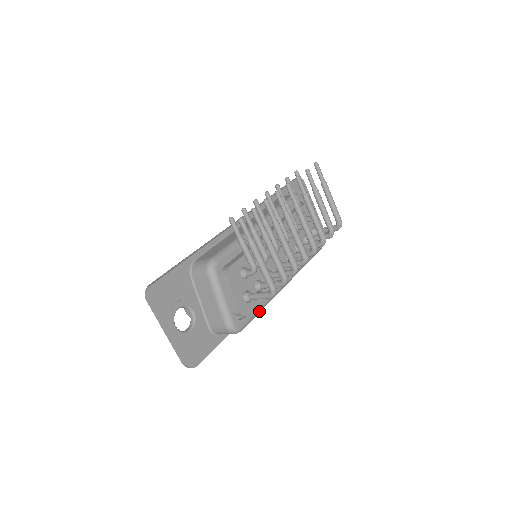
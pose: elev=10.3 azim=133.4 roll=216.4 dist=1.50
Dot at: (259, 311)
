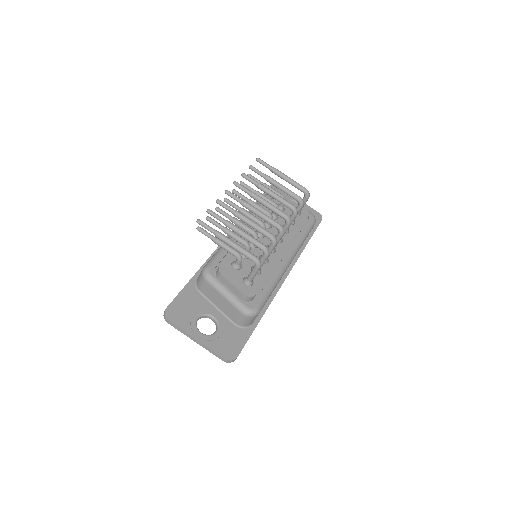
Dot at: (270, 291)
